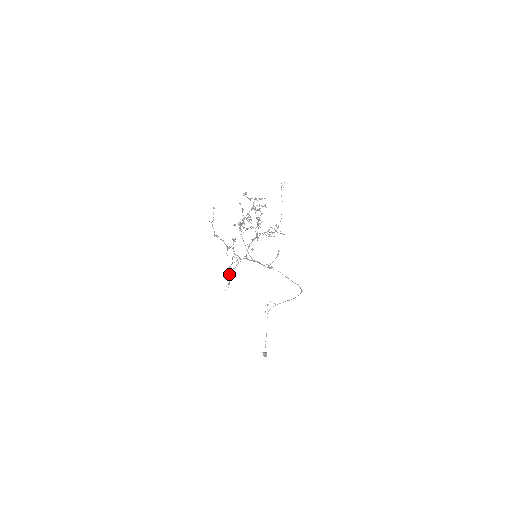
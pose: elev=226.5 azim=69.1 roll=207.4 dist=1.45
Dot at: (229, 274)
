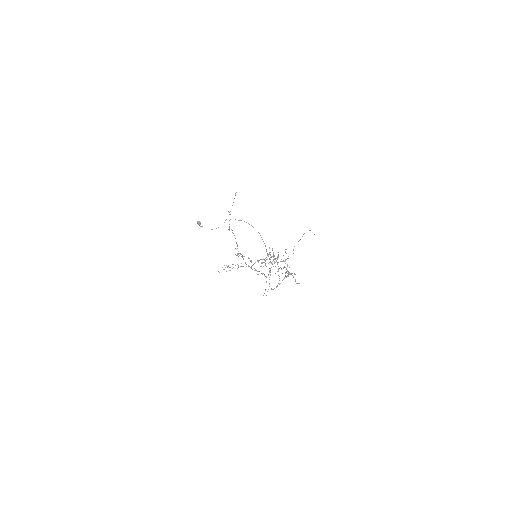
Dot at: occluded
